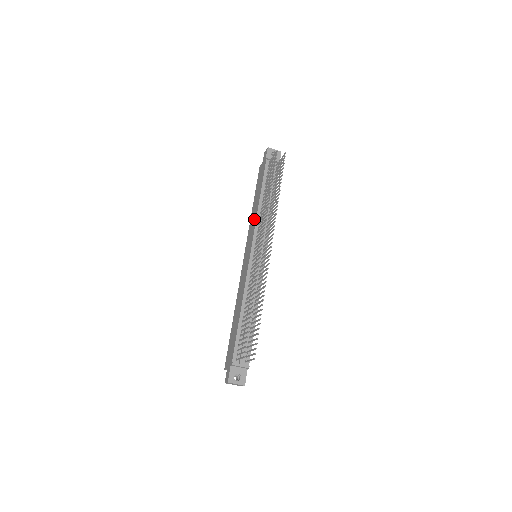
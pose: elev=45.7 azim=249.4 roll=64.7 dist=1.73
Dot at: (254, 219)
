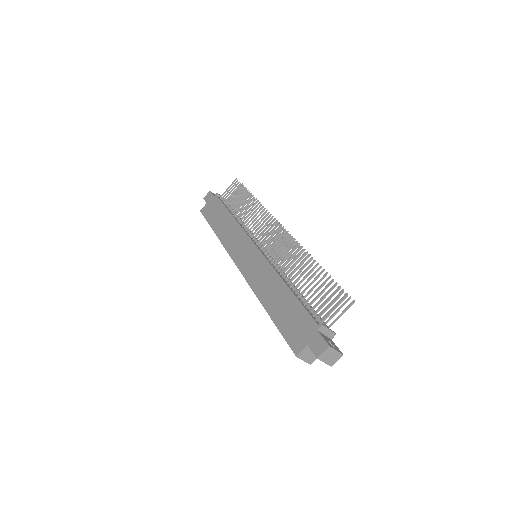
Dot at: (234, 230)
